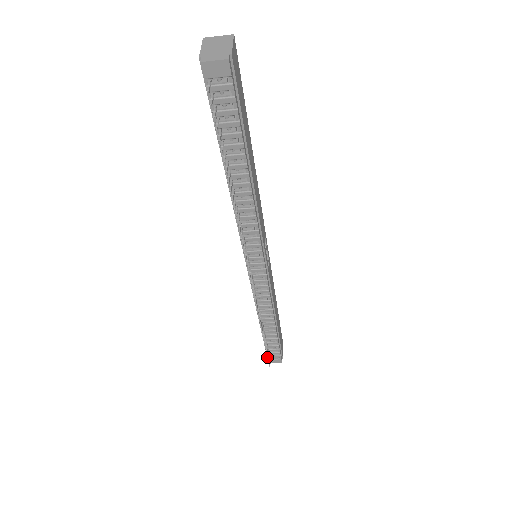
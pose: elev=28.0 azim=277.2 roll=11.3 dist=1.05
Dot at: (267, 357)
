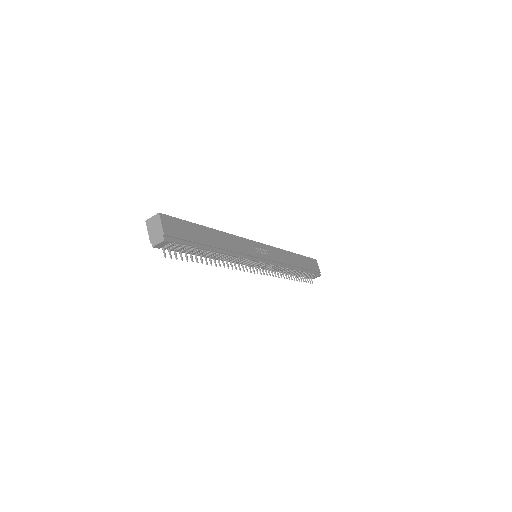
Dot at: (308, 278)
